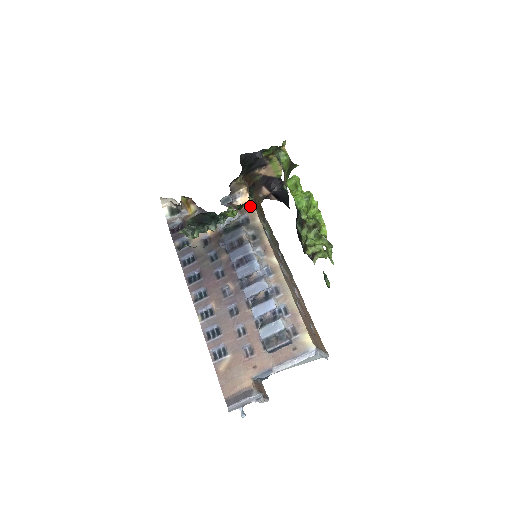
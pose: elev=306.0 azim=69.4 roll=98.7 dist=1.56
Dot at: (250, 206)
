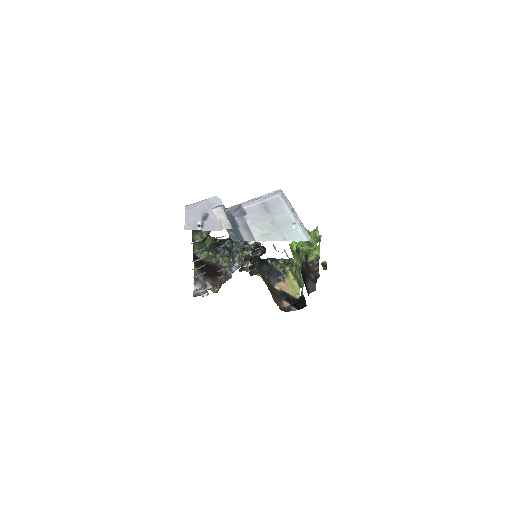
Dot at: occluded
